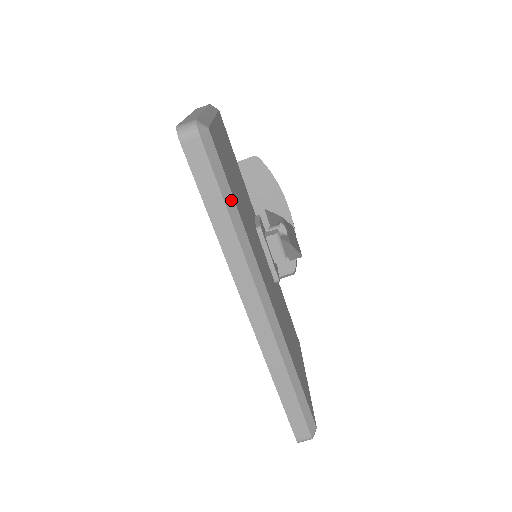
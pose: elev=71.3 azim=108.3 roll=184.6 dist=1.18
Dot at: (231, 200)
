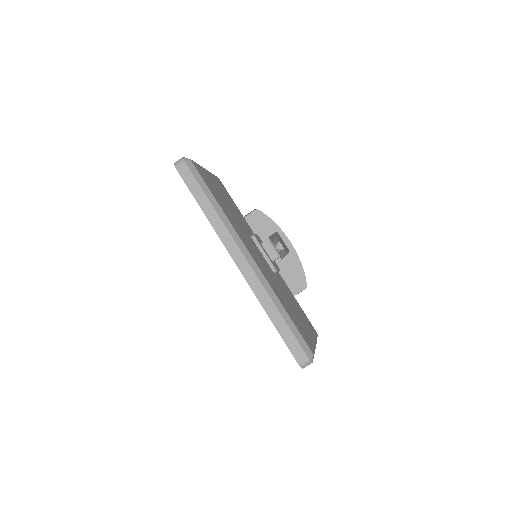
Dot at: (210, 194)
